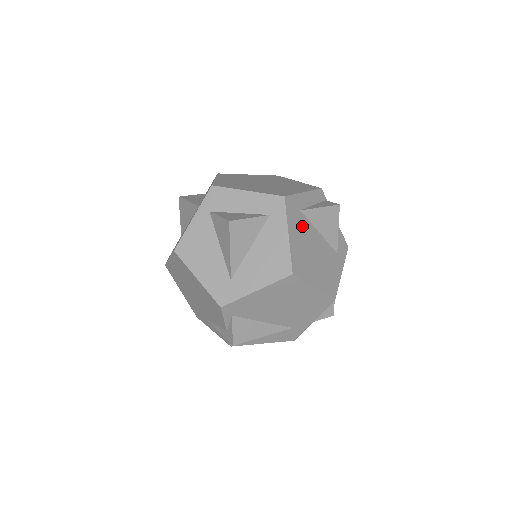
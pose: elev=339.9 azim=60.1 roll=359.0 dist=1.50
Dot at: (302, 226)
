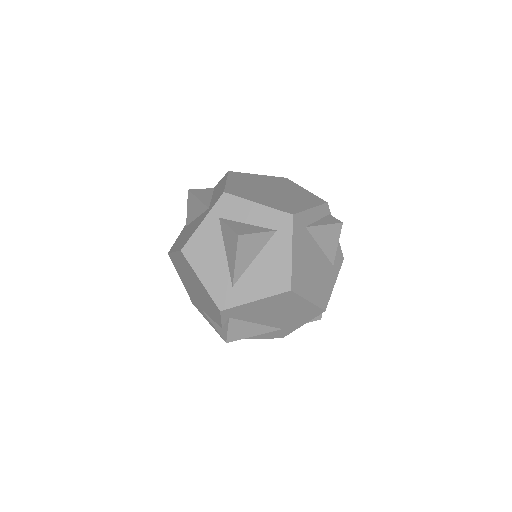
Dot at: (305, 242)
